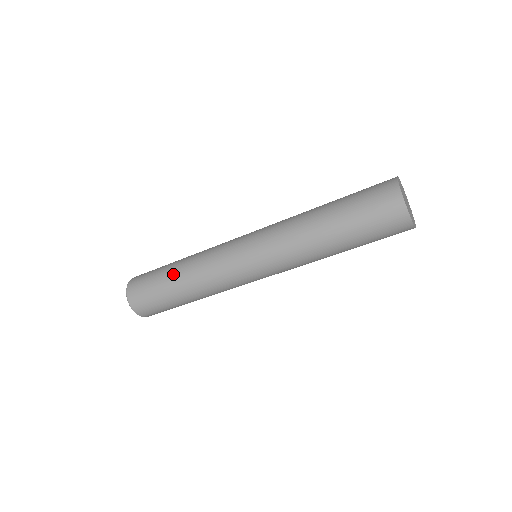
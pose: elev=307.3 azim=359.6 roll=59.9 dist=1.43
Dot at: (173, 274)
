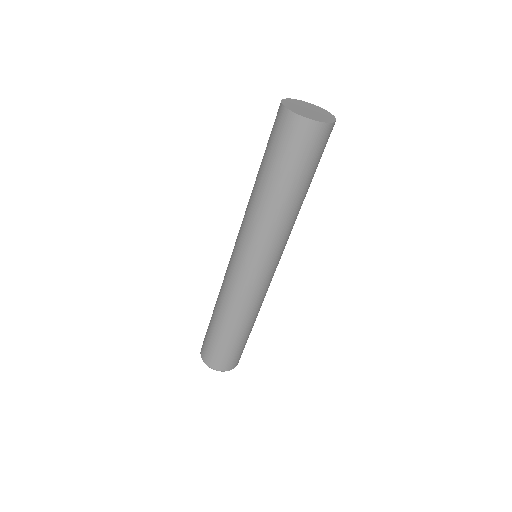
Dot at: (222, 328)
